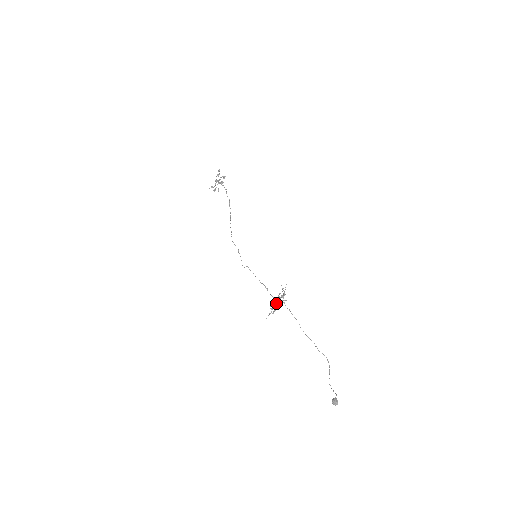
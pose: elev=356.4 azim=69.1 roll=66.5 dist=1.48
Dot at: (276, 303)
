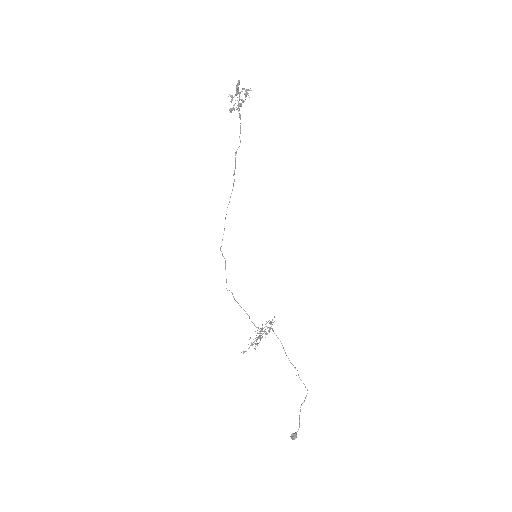
Dot at: occluded
